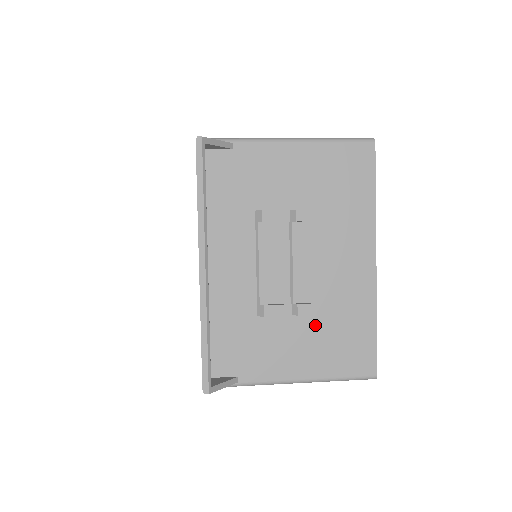
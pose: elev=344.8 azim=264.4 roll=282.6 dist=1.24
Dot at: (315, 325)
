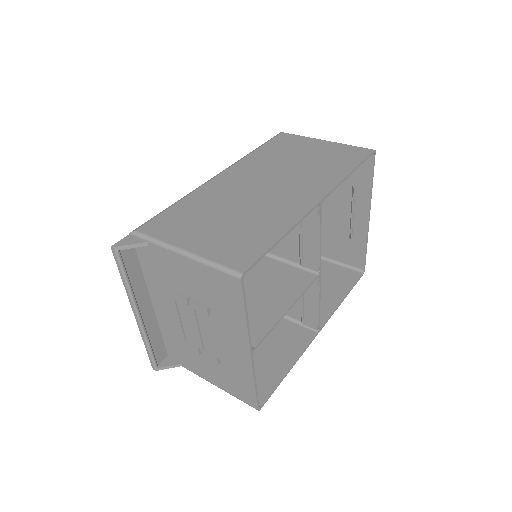
Dot at: (217, 365)
